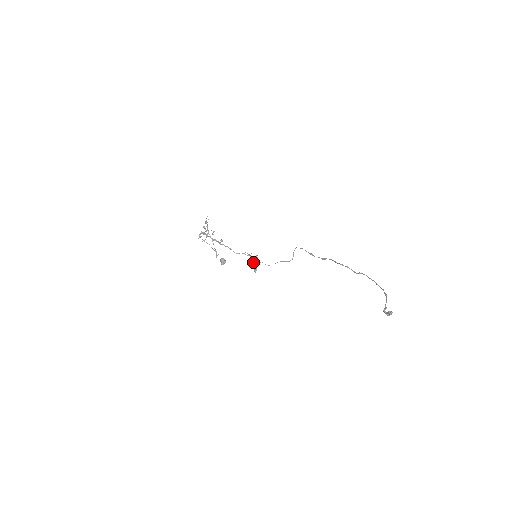
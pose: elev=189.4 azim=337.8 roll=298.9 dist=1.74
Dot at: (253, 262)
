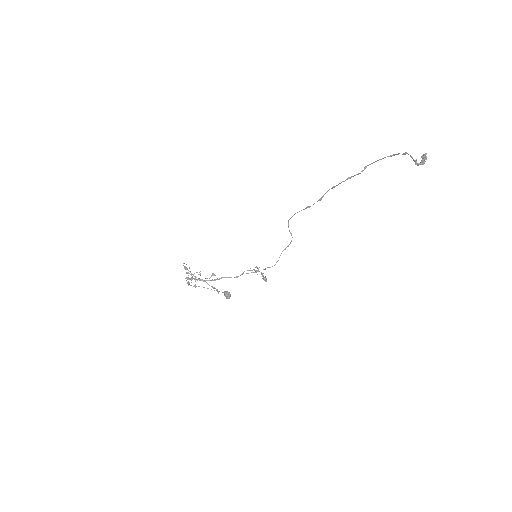
Dot at: occluded
